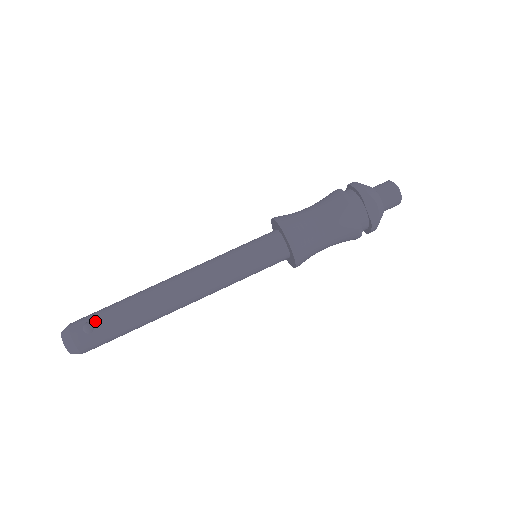
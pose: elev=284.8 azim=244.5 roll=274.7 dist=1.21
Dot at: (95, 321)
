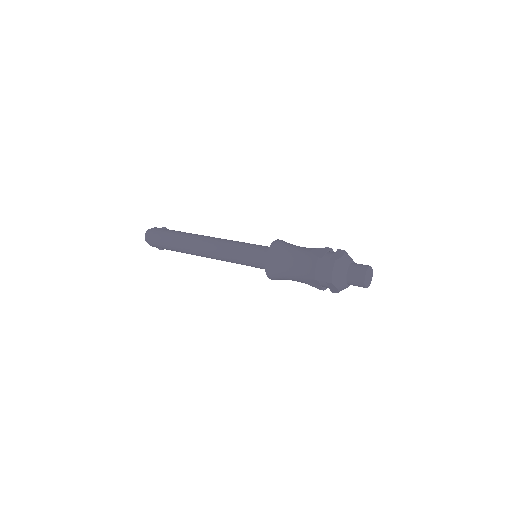
Dot at: occluded
